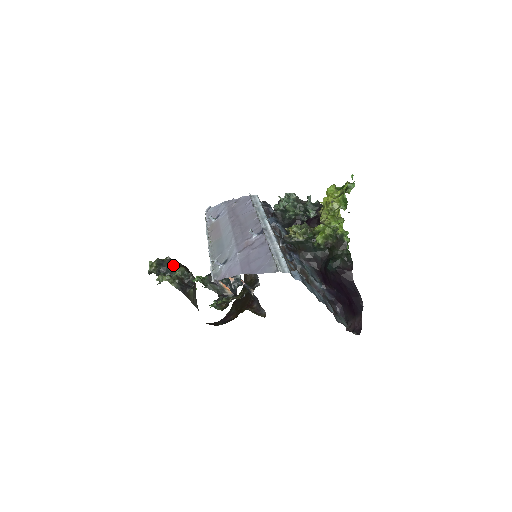
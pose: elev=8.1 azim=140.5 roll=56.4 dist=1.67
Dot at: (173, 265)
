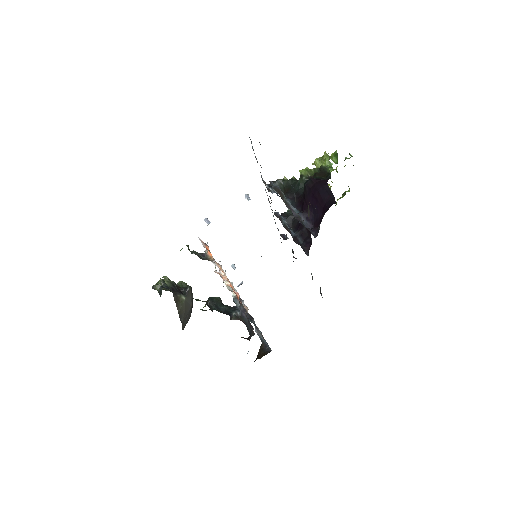
Dot at: occluded
